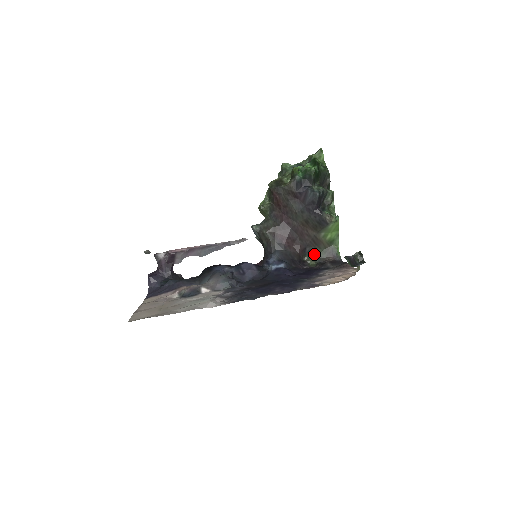
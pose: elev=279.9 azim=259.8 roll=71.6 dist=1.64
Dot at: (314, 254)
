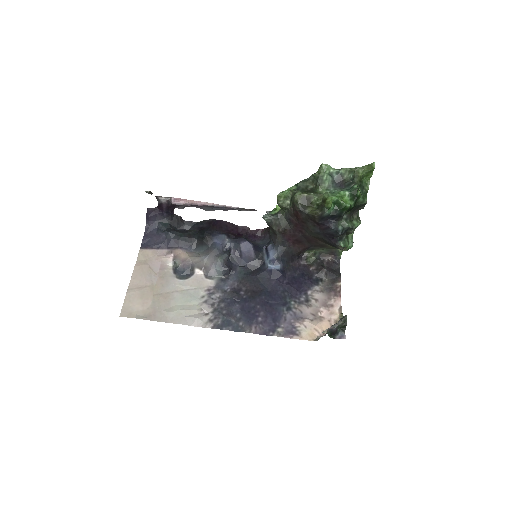
Dot at: (316, 250)
